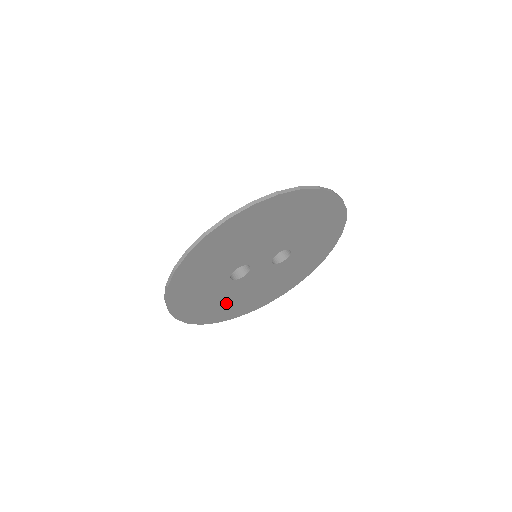
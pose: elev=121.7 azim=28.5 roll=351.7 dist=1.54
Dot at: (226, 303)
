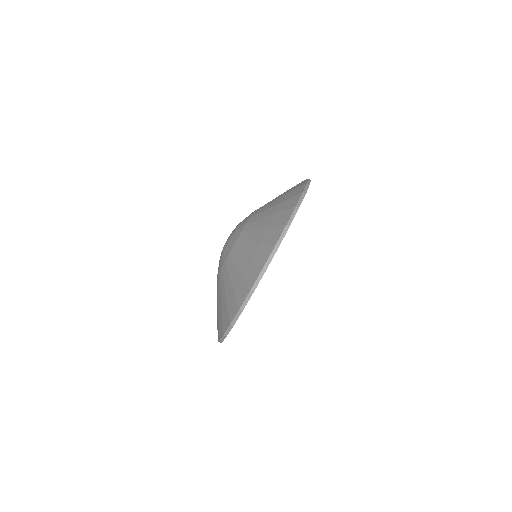
Dot at: occluded
